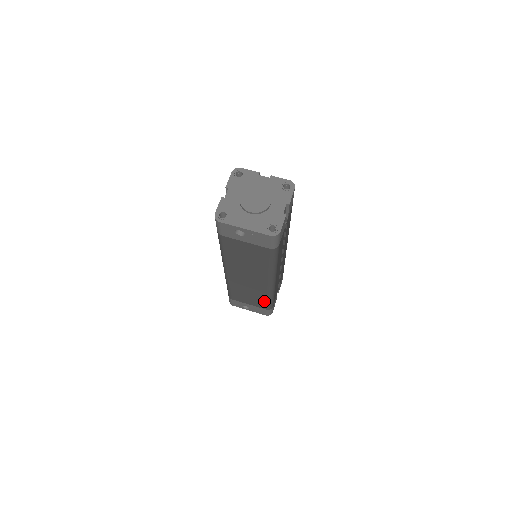
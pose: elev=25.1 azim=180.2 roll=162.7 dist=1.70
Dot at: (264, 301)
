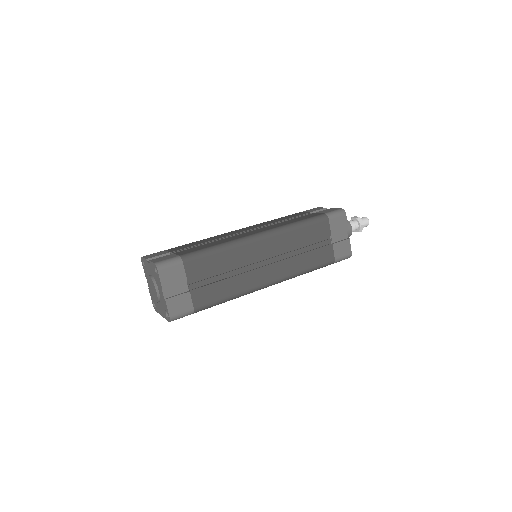
Dot at: occluded
